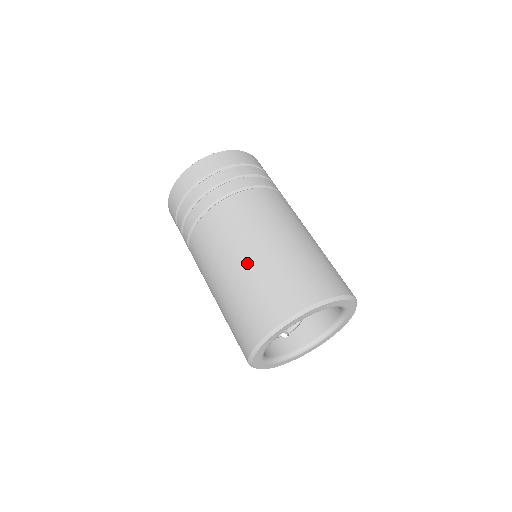
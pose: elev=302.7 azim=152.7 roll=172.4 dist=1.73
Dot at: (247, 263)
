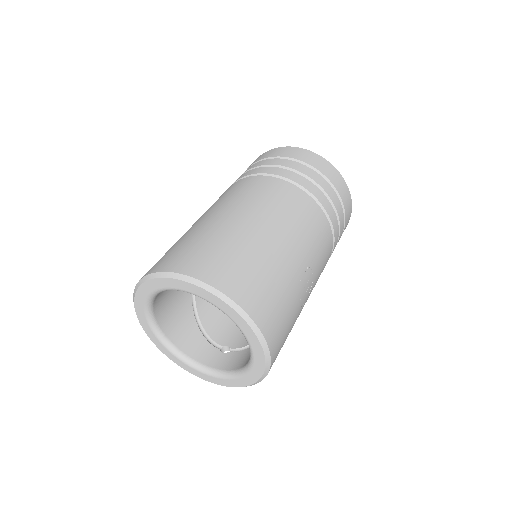
Dot at: (192, 227)
